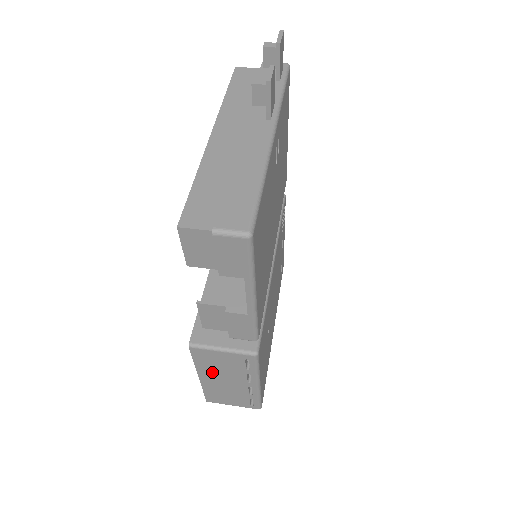
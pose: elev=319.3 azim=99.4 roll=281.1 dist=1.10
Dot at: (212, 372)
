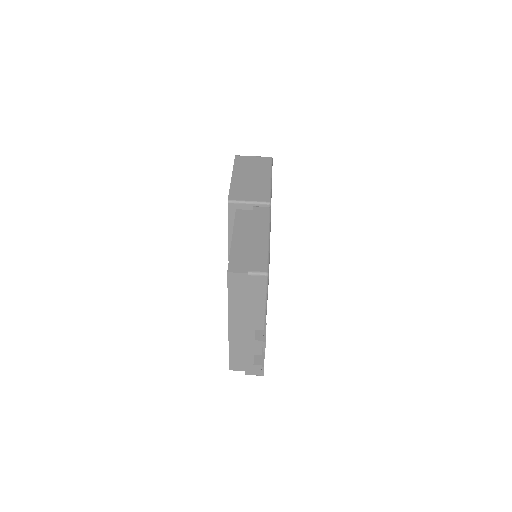
Dot at: occluded
